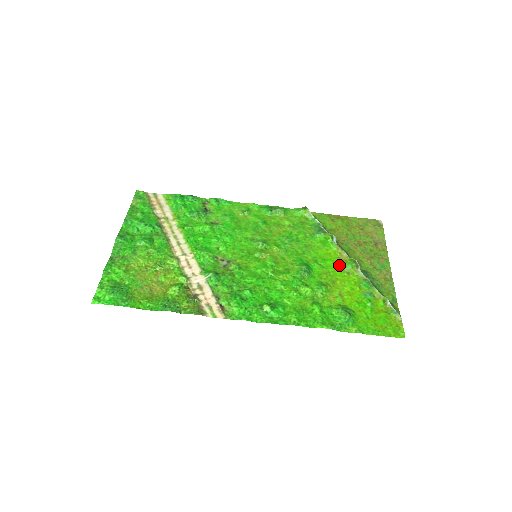
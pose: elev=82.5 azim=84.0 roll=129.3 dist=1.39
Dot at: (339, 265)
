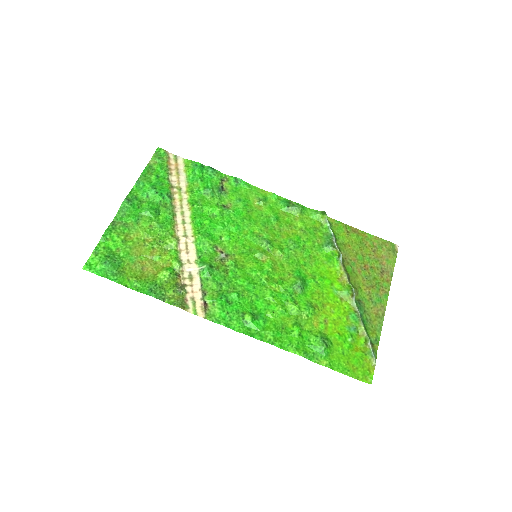
Dot at: (336, 288)
